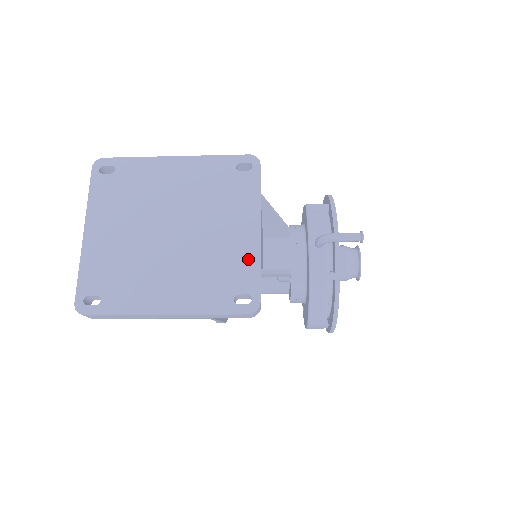
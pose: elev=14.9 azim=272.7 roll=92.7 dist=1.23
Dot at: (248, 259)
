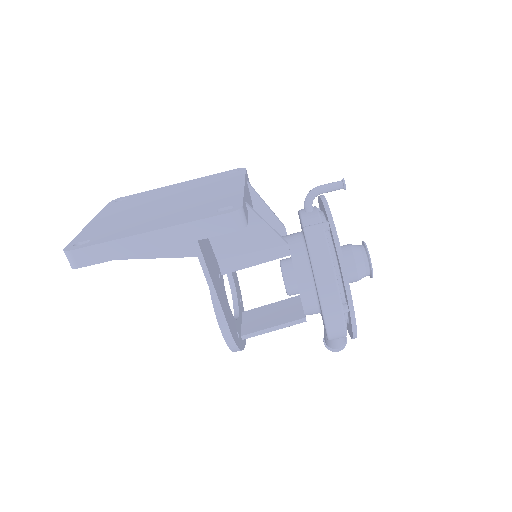
Dot at: (232, 195)
